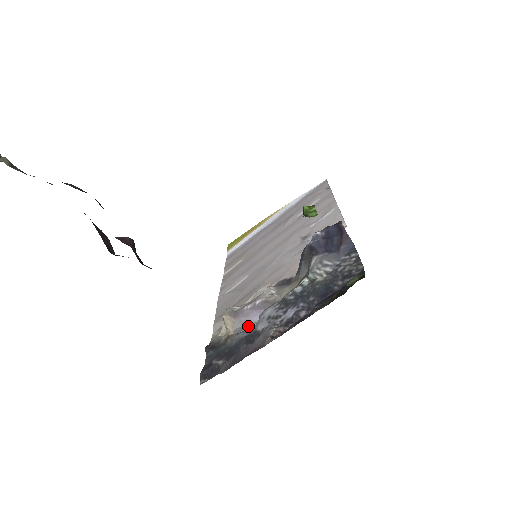
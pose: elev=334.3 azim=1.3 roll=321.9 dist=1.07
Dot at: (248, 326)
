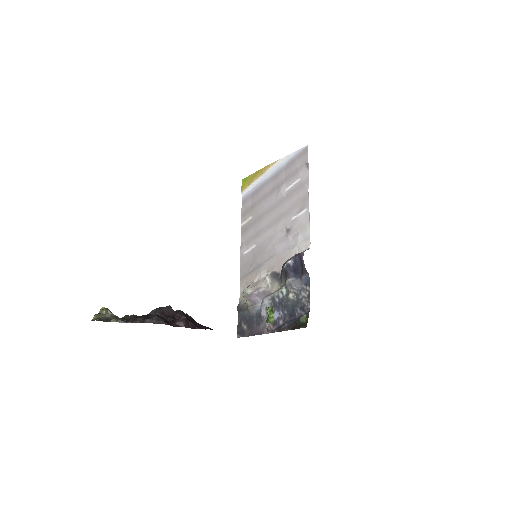
Dot at: (257, 304)
